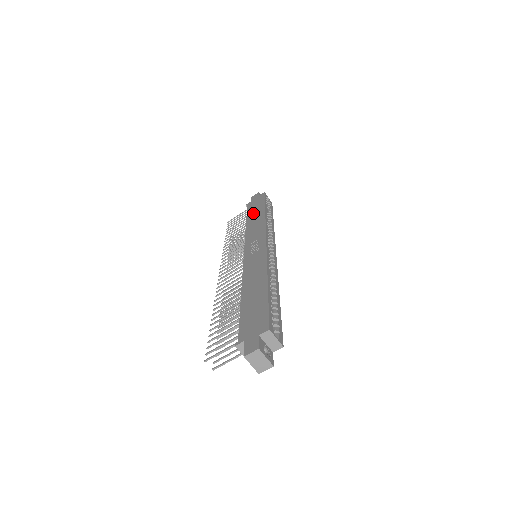
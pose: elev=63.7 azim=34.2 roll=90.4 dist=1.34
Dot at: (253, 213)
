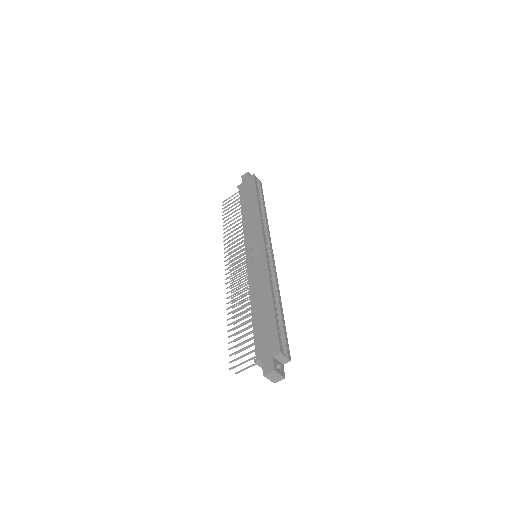
Dot at: (247, 202)
